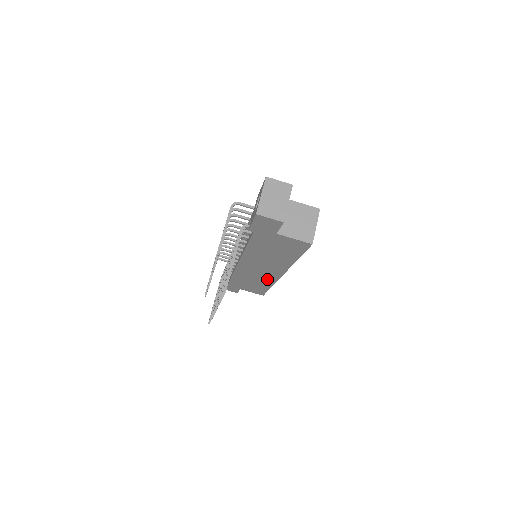
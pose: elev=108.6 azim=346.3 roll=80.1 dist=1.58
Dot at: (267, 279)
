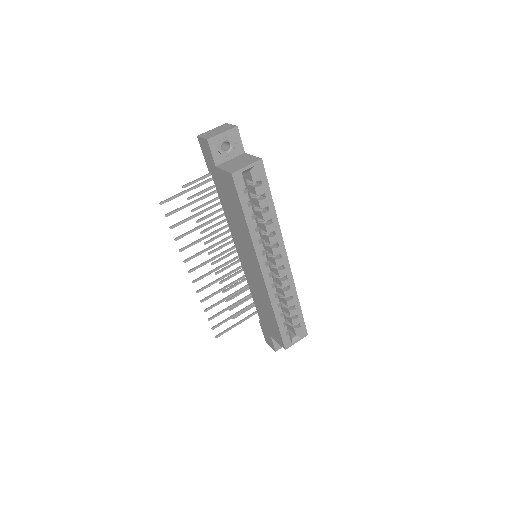
Dot at: (264, 292)
